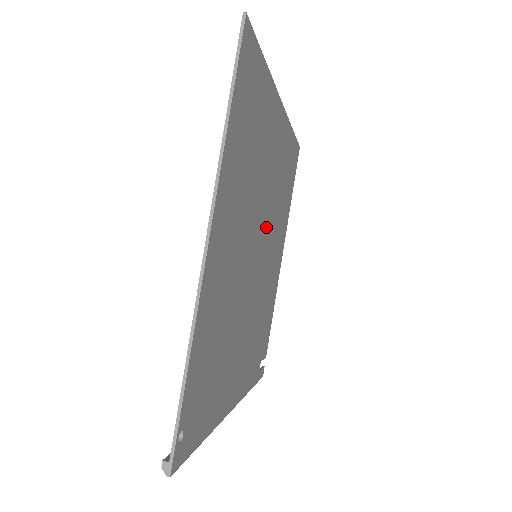
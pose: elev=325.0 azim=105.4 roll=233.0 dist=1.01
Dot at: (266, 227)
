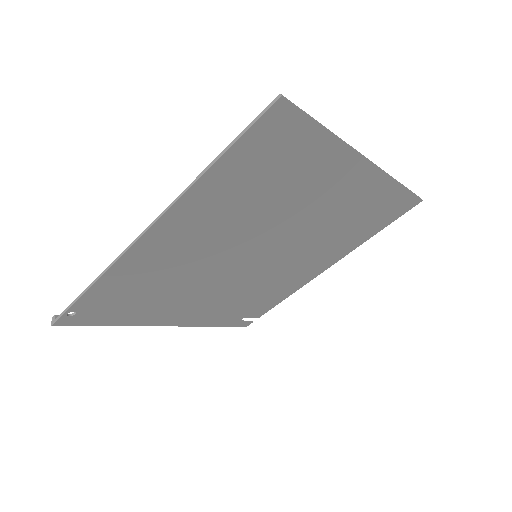
Dot at: (289, 243)
